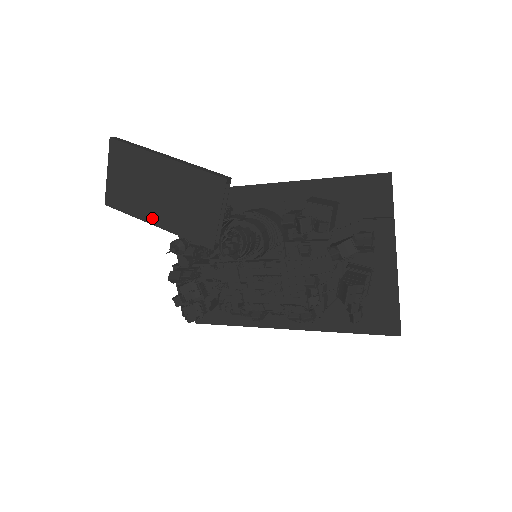
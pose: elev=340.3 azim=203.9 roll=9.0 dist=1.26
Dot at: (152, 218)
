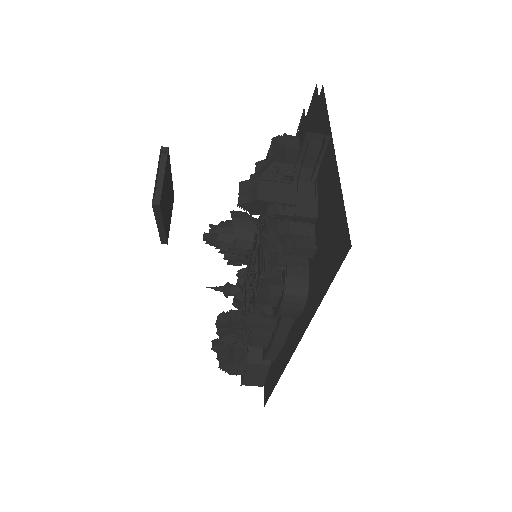
Dot at: occluded
